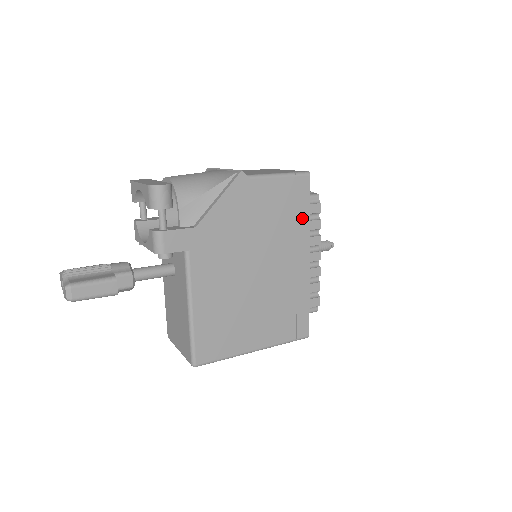
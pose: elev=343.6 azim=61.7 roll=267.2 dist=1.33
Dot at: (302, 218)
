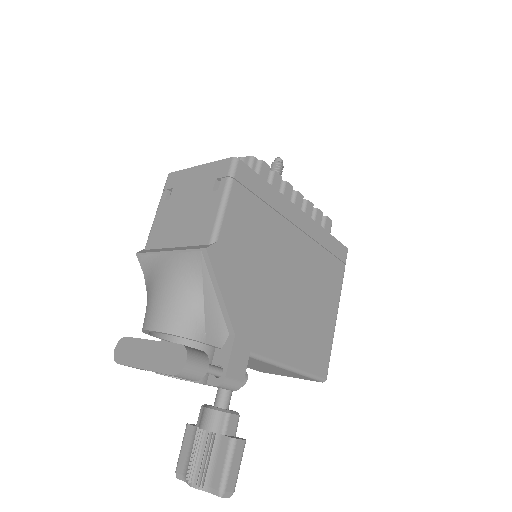
Dot at: (270, 197)
